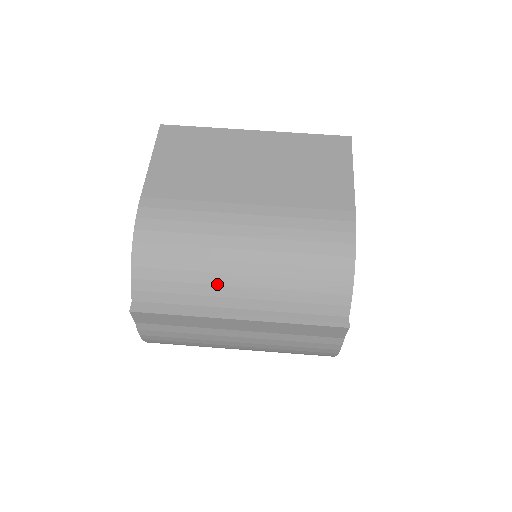
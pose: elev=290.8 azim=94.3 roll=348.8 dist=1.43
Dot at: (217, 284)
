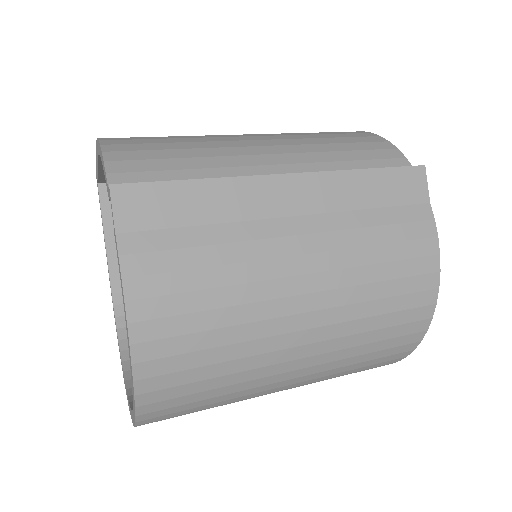
Dot at: (236, 155)
